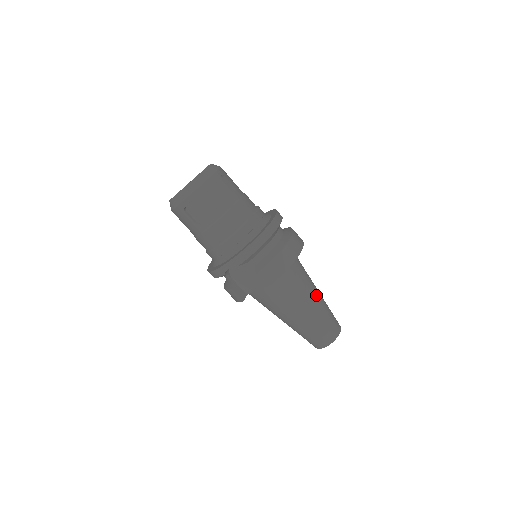
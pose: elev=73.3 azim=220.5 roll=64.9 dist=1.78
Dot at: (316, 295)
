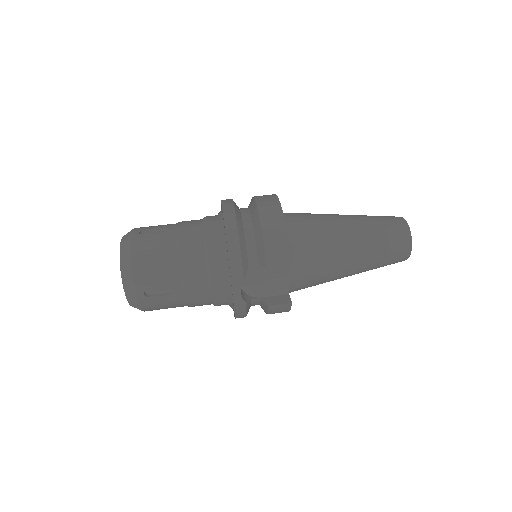
Dot at: (343, 219)
